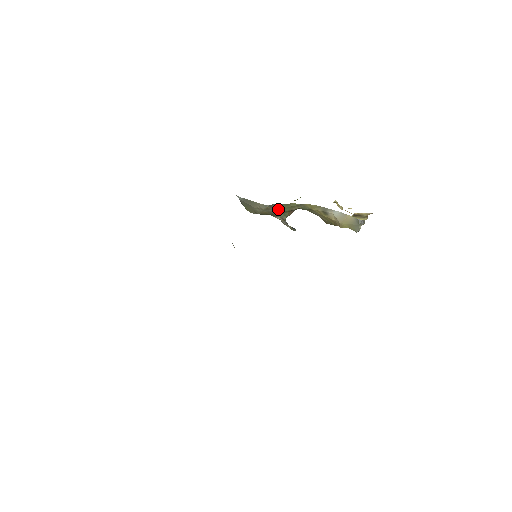
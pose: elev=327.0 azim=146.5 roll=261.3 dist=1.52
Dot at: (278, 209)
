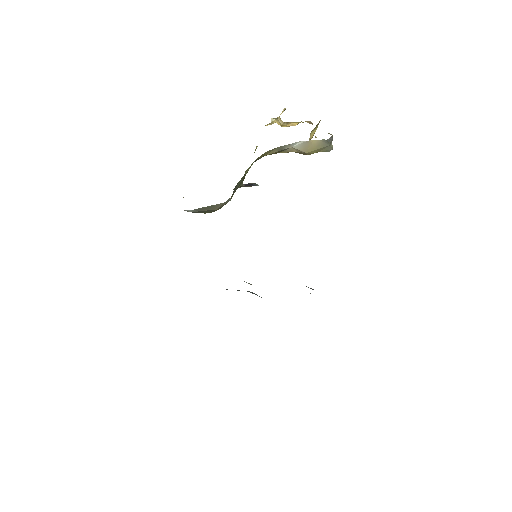
Dot at: (236, 188)
